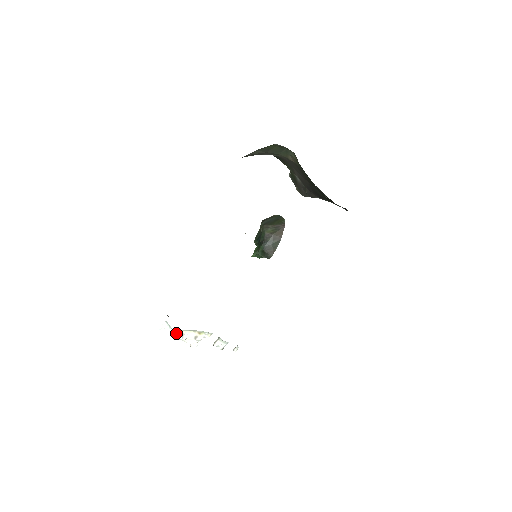
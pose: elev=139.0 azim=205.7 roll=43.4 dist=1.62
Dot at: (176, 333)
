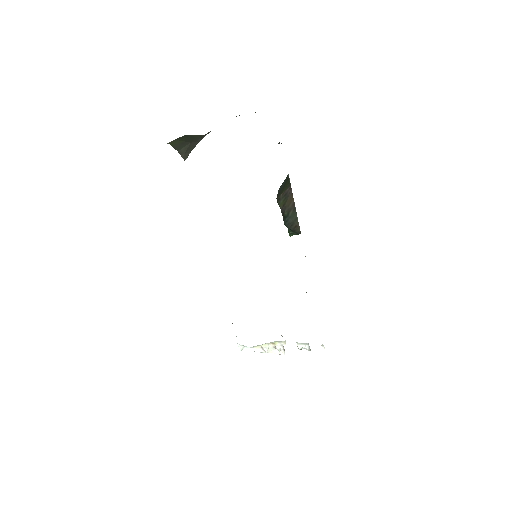
Dot at: (256, 349)
